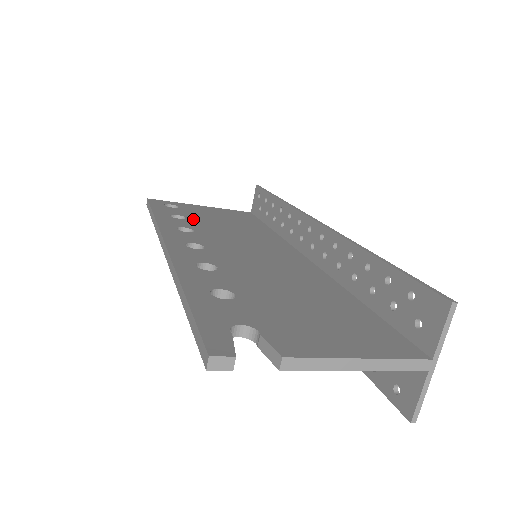
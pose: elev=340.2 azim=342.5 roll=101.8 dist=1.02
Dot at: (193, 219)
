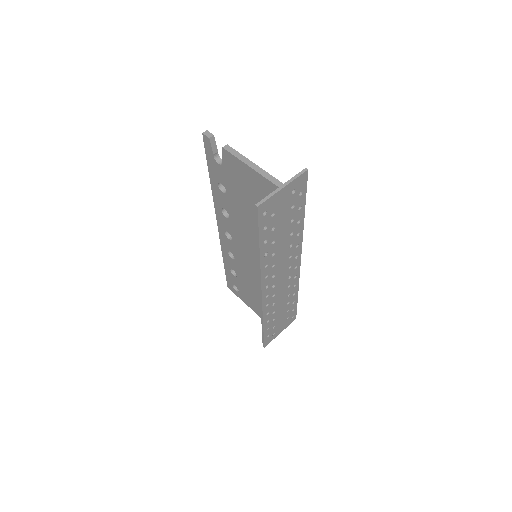
Dot at: occluded
